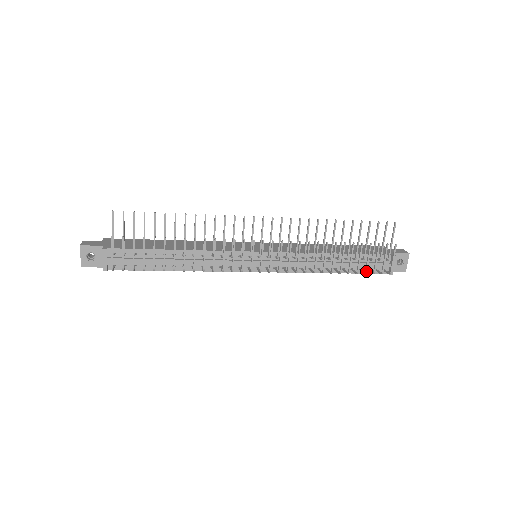
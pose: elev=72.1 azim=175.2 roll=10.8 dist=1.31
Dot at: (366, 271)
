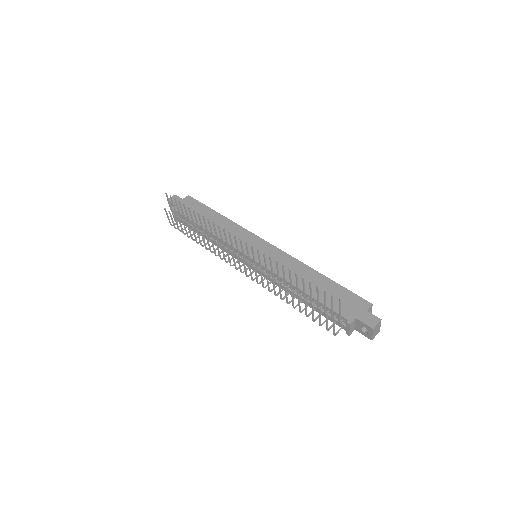
Dot at: (313, 320)
